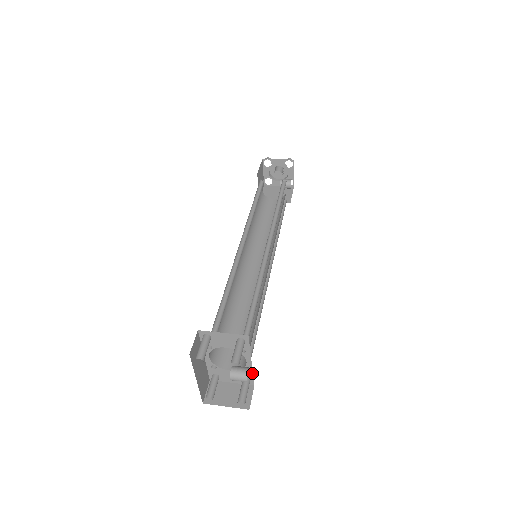
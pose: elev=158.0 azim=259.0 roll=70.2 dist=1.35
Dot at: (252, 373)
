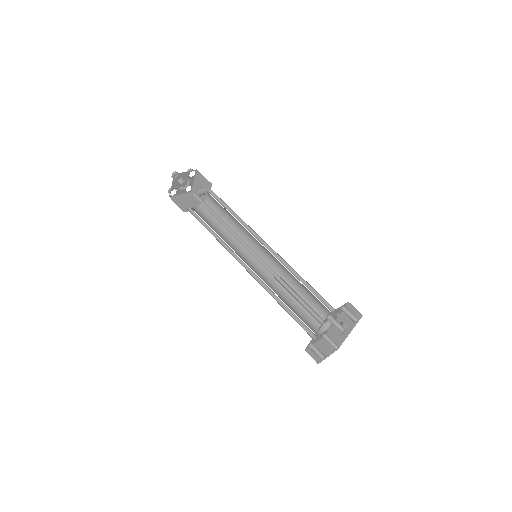
Dot at: (330, 328)
